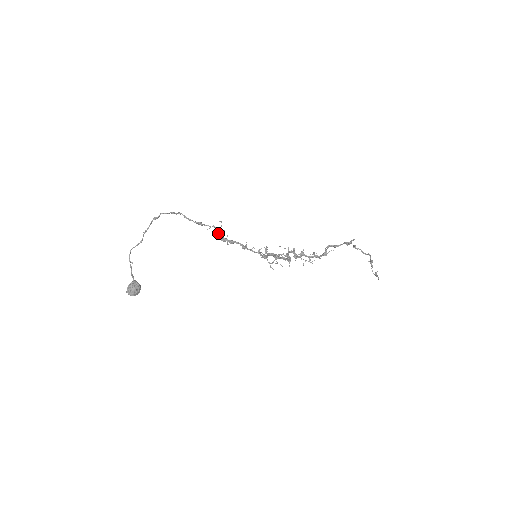
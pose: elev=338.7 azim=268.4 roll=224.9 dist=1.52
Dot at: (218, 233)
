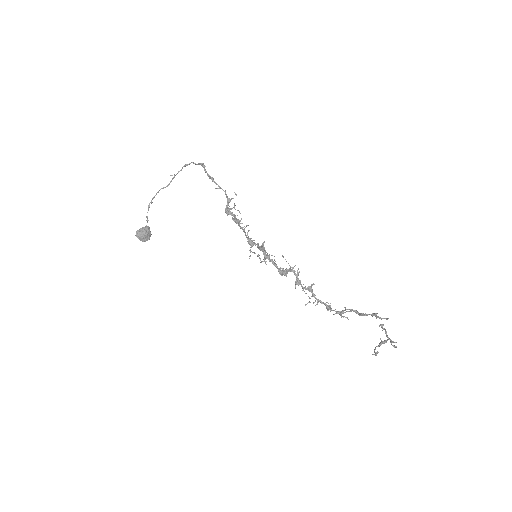
Dot at: (227, 204)
